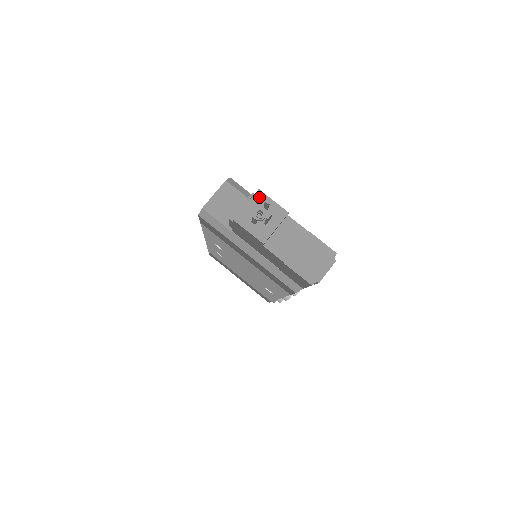
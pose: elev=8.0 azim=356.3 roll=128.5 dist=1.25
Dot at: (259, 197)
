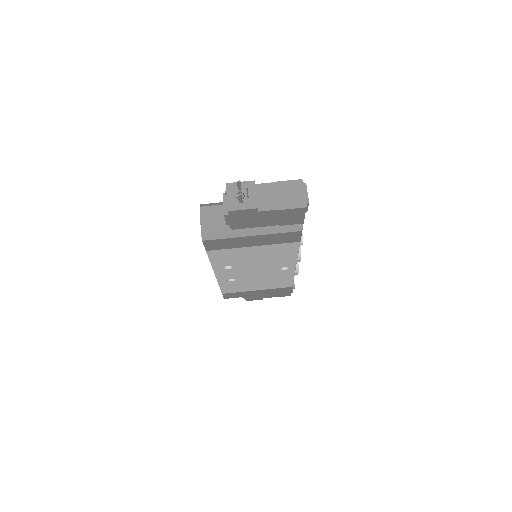
Dot at: (230, 187)
